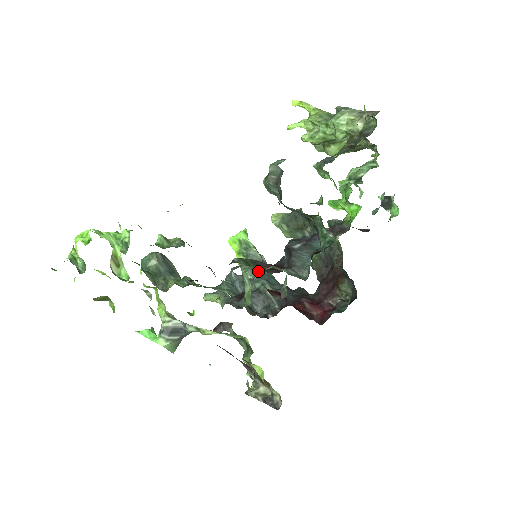
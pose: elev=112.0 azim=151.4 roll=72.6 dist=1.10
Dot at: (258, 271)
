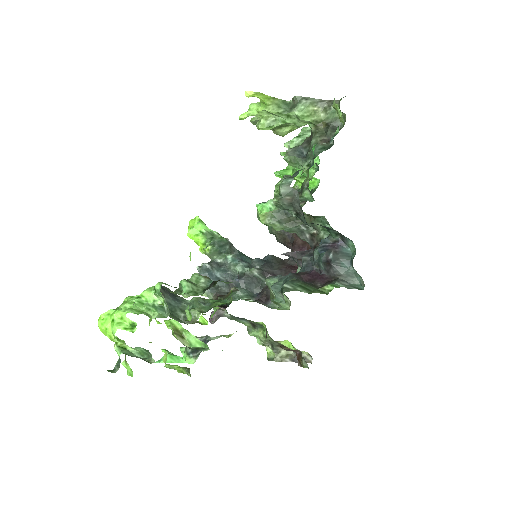
Dot at: (226, 253)
